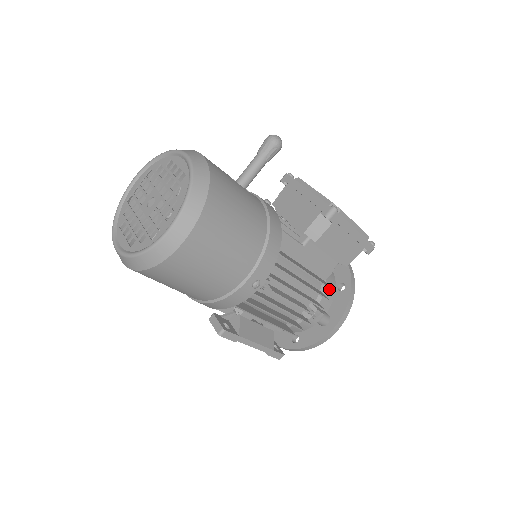
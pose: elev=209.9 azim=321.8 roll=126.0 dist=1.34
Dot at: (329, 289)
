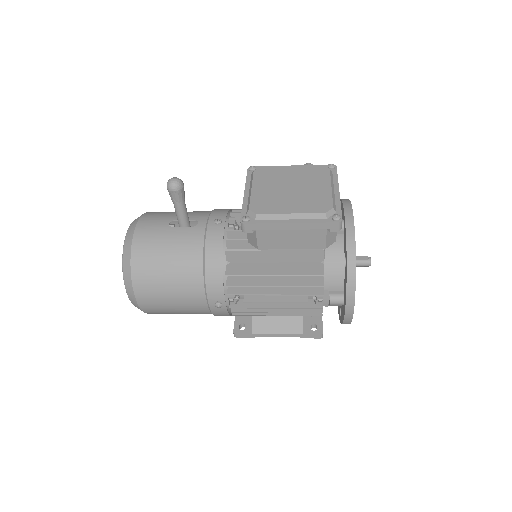
Dot at: (332, 269)
